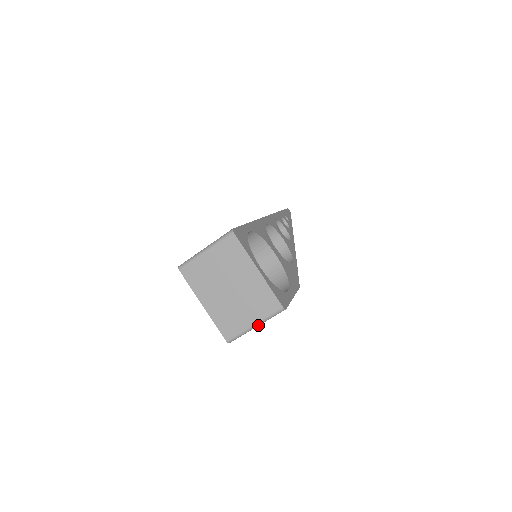
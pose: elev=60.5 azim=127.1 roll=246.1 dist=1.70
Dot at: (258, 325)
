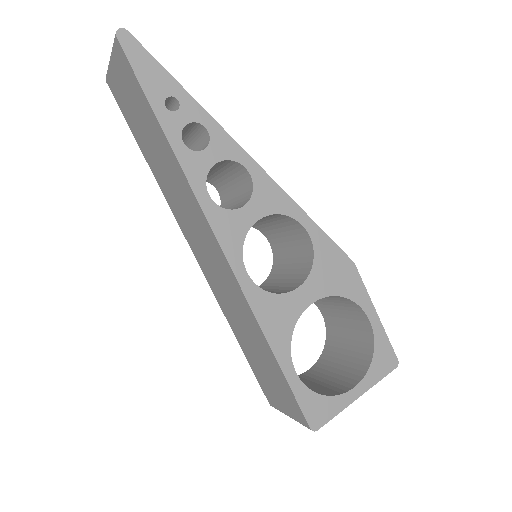
Dot at: occluded
